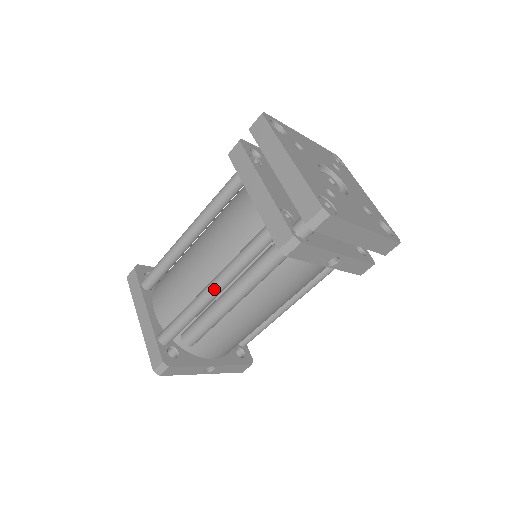
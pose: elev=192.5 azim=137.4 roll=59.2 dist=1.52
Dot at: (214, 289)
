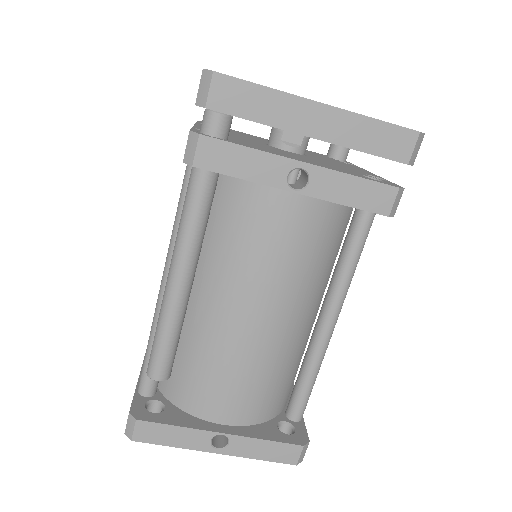
Dot at: (164, 278)
